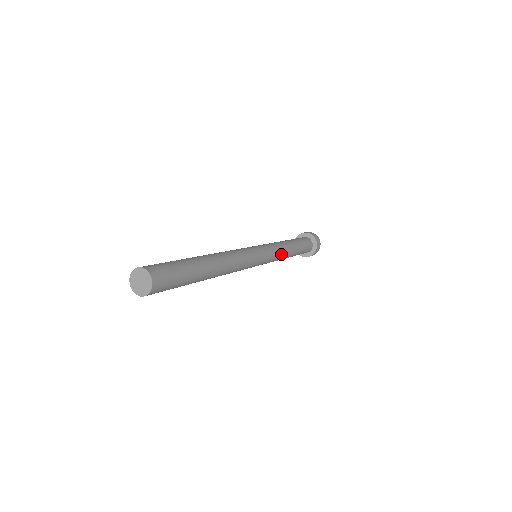
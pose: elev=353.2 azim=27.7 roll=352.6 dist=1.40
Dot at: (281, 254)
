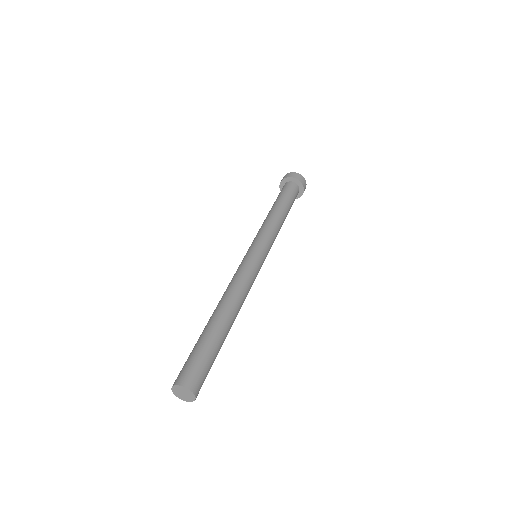
Dot at: (275, 238)
